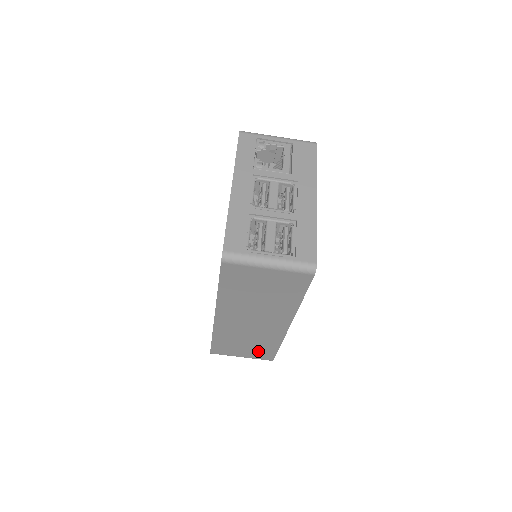
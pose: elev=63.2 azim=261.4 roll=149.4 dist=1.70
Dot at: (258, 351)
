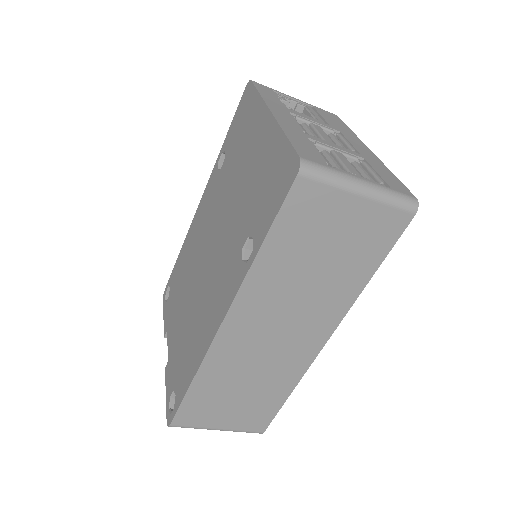
Dot at: (251, 410)
